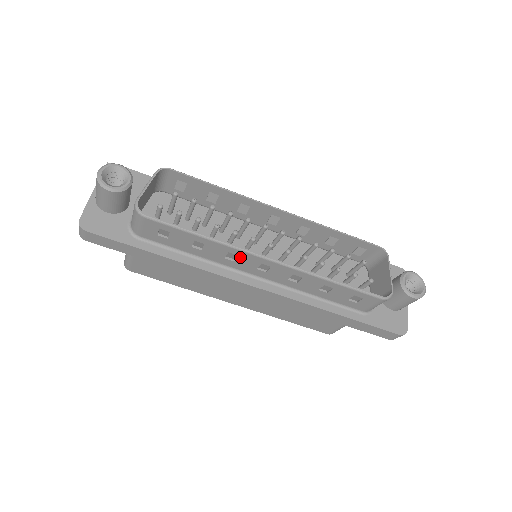
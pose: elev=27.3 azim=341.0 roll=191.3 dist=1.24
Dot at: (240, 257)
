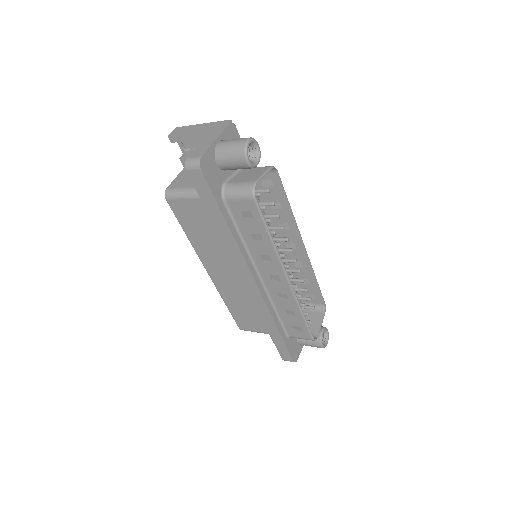
Dot at: (272, 263)
